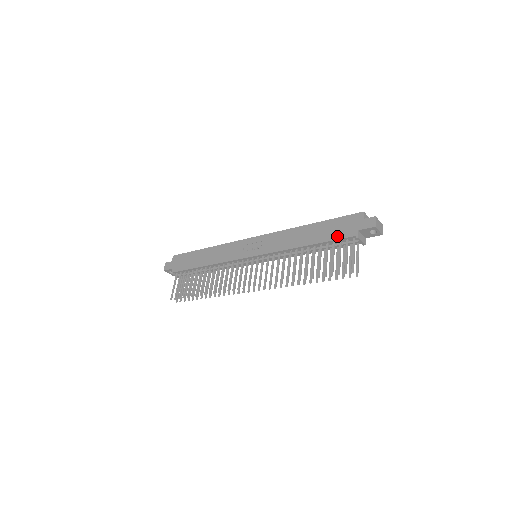
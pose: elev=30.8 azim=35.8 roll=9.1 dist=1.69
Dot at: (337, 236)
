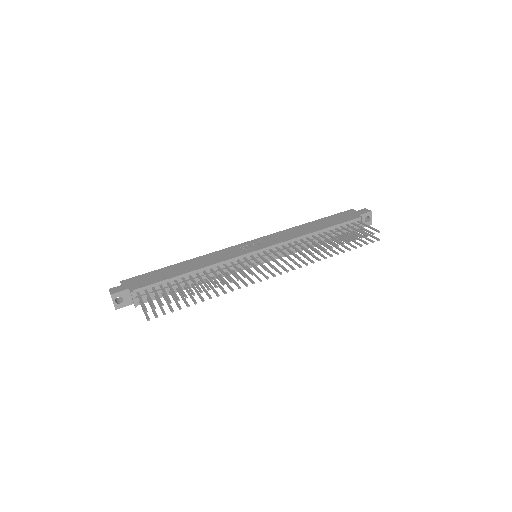
Dot at: (343, 220)
